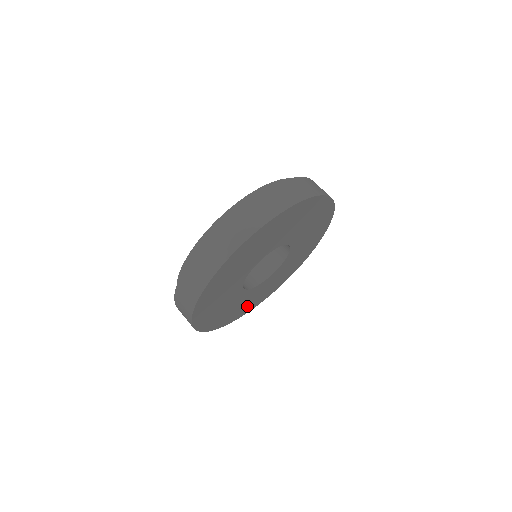
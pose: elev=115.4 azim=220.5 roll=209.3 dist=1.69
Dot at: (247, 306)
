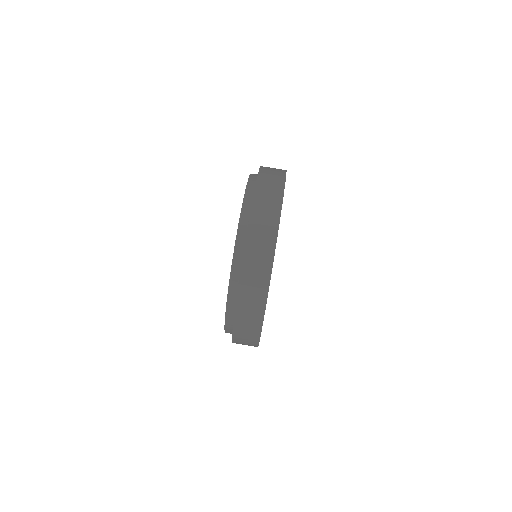
Dot at: occluded
